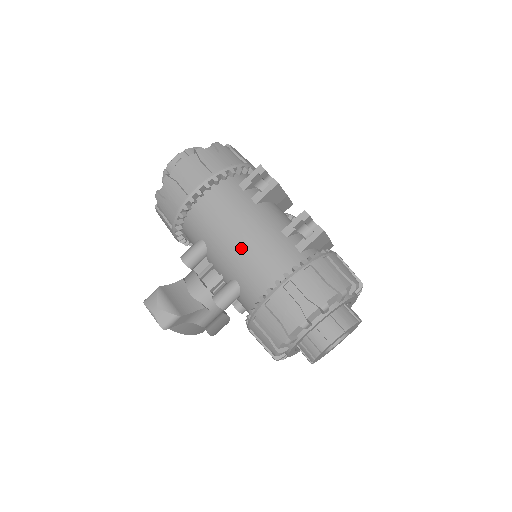
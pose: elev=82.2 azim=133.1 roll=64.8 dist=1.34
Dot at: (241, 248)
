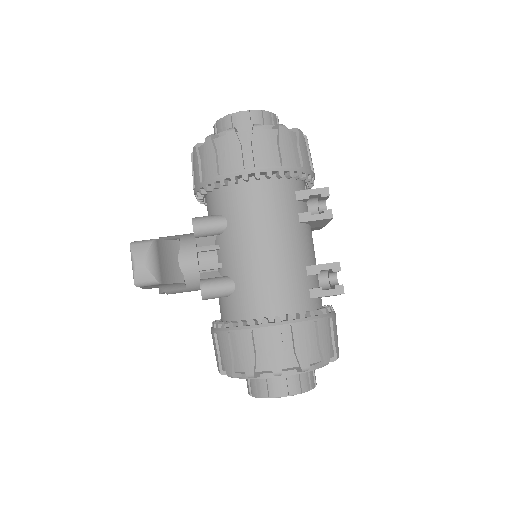
Dot at: (262, 259)
